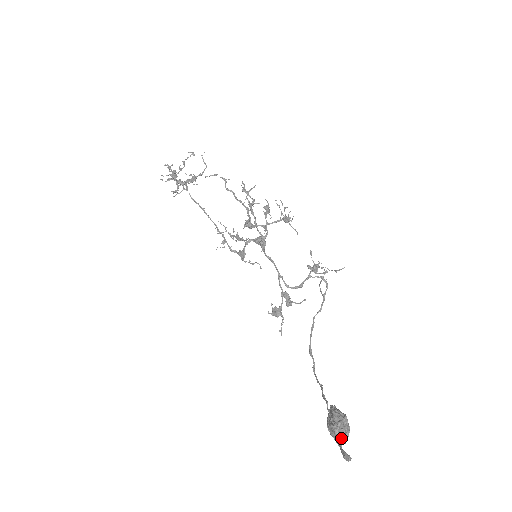
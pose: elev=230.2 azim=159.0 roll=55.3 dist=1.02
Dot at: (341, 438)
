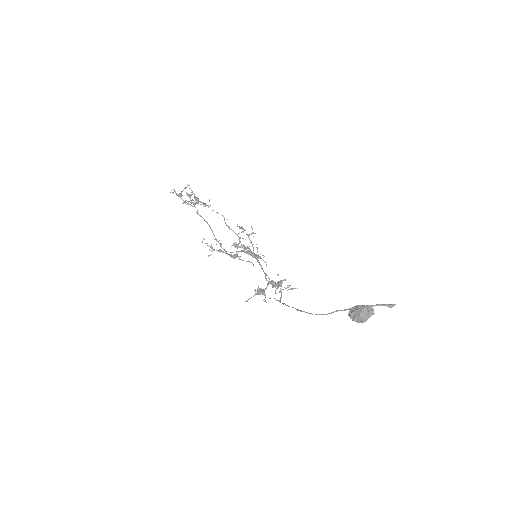
Dot at: occluded
